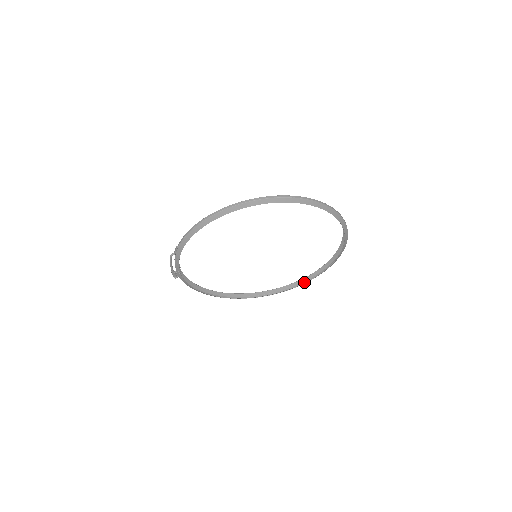
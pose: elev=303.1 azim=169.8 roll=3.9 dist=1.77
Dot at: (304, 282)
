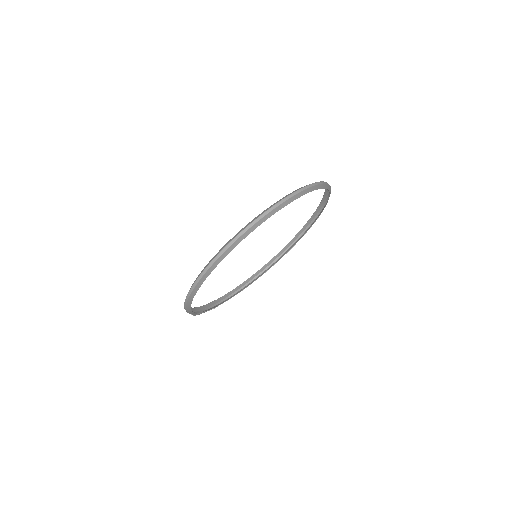
Dot at: (320, 210)
